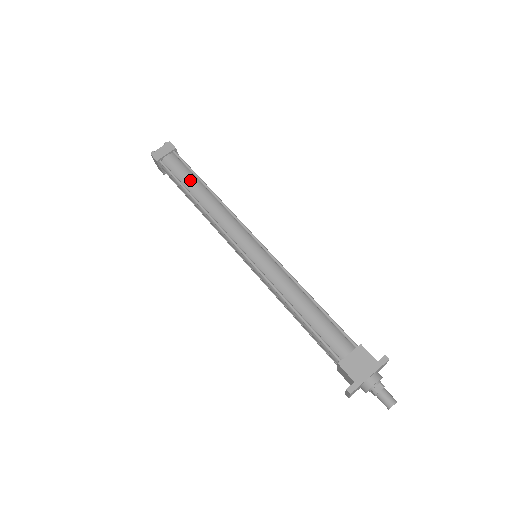
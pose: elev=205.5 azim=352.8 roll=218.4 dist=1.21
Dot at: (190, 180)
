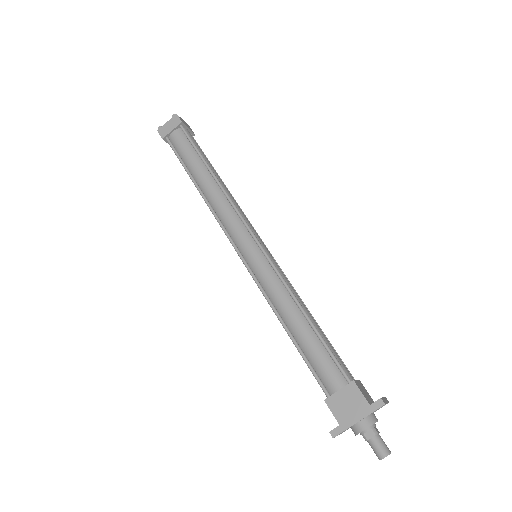
Dot at: (193, 162)
